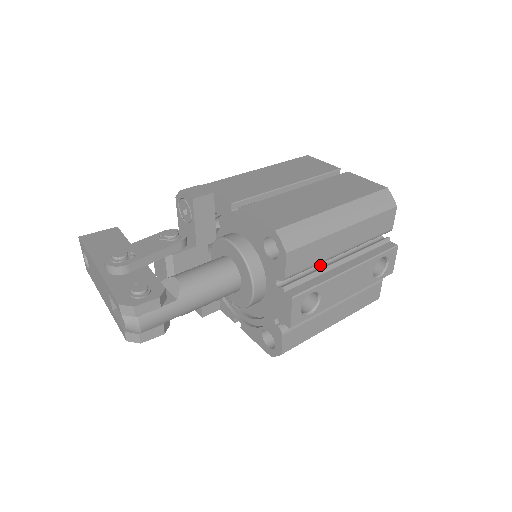
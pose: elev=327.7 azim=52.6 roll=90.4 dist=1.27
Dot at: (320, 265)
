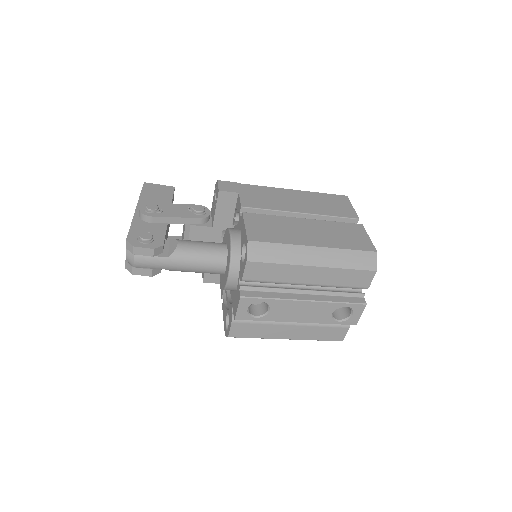
Dot at: (286, 286)
